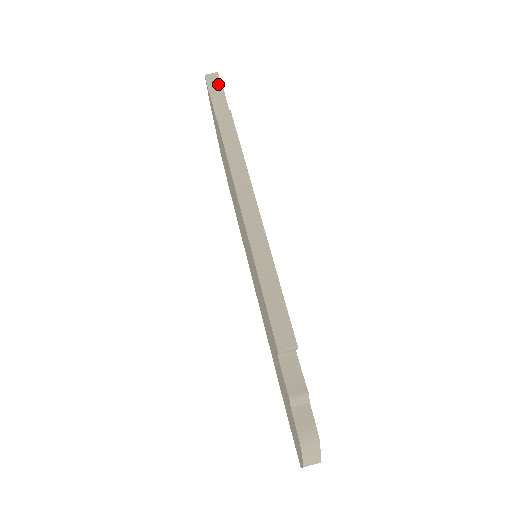
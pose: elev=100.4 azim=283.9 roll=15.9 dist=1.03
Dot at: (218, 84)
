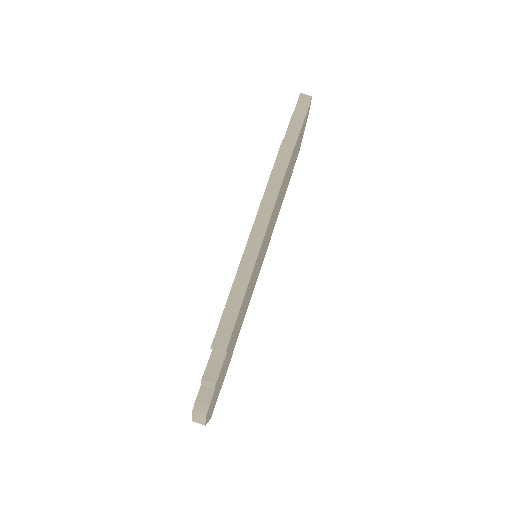
Dot at: (305, 108)
